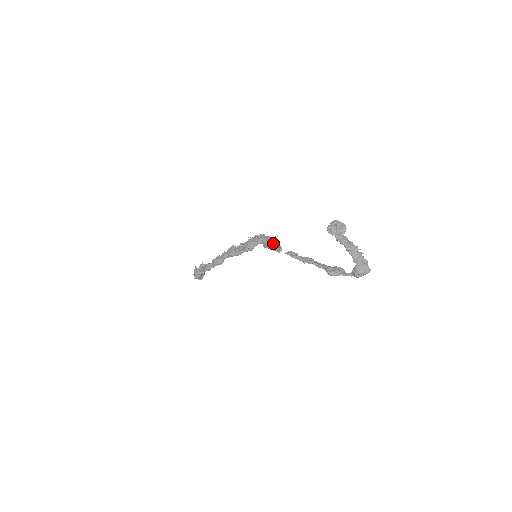
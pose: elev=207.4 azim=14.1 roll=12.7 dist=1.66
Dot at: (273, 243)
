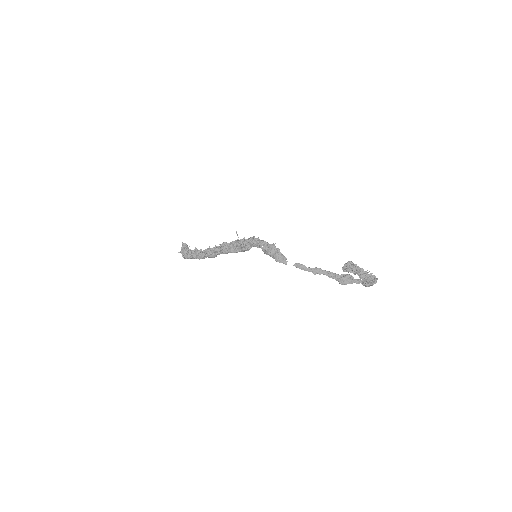
Dot at: (275, 253)
